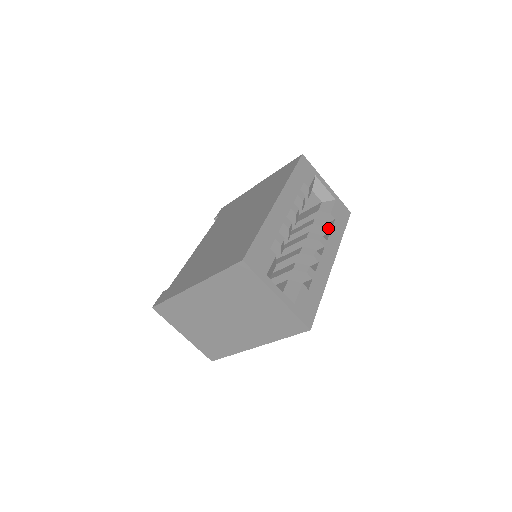
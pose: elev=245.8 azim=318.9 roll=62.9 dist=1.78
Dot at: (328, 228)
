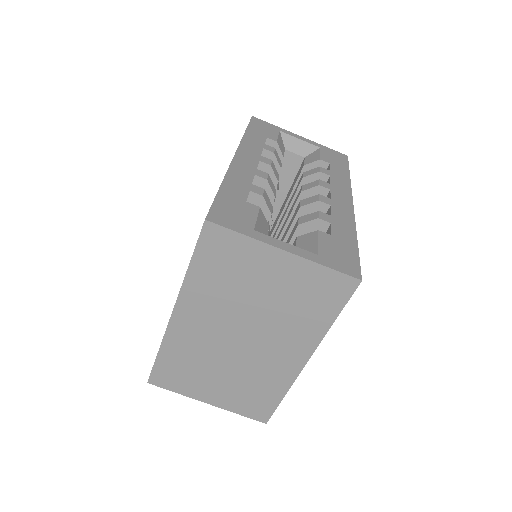
Dot at: (324, 172)
